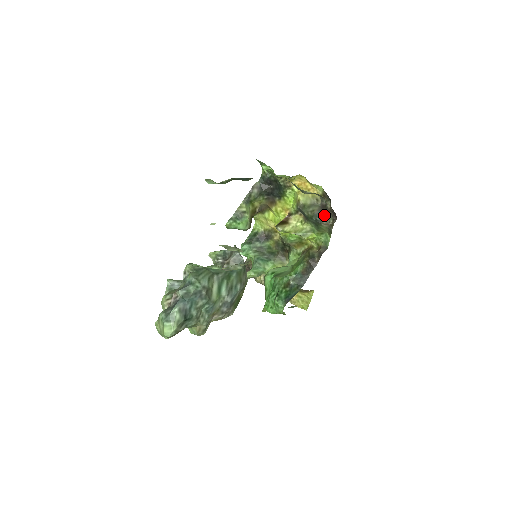
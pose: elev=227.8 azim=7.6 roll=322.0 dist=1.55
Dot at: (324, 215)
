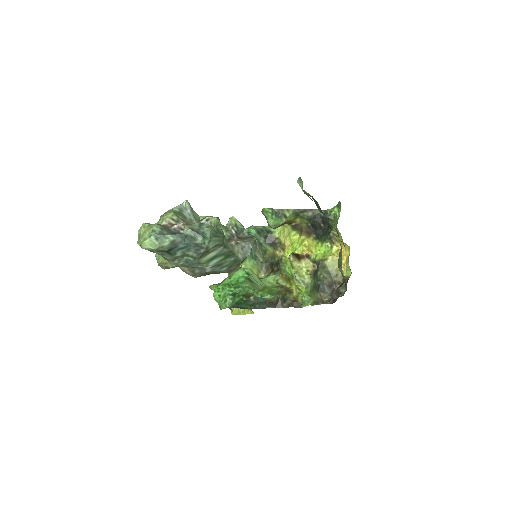
Dot at: (328, 290)
